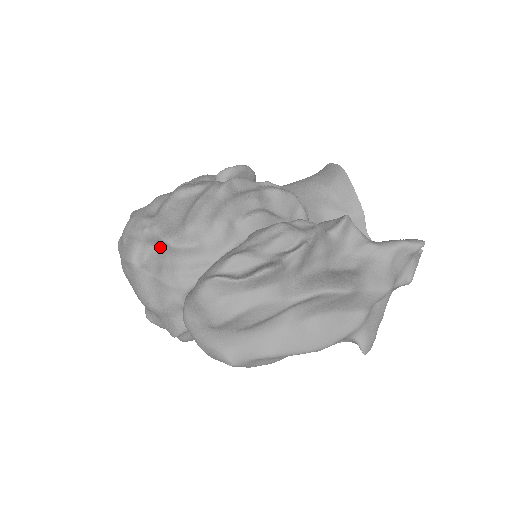
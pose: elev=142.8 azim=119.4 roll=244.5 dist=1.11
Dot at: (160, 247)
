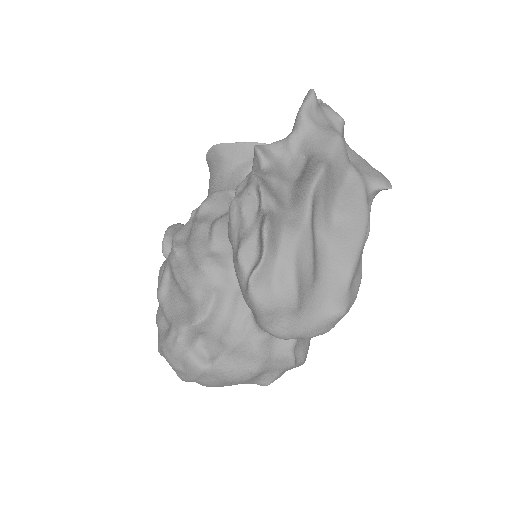
Dot at: (201, 333)
